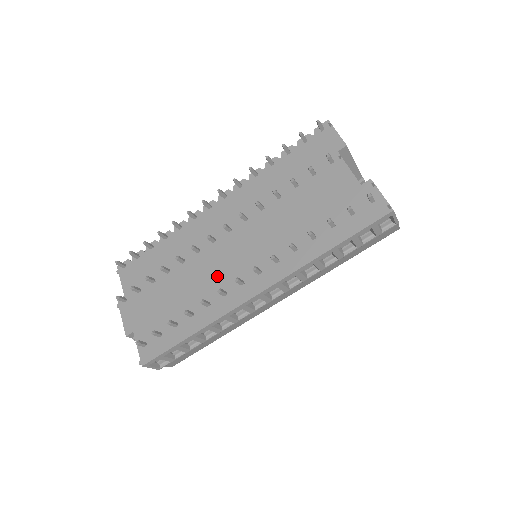
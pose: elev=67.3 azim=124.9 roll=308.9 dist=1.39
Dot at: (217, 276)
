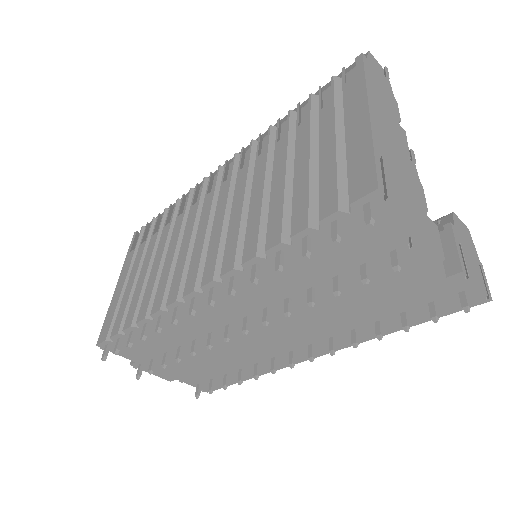
Dot at: (255, 349)
